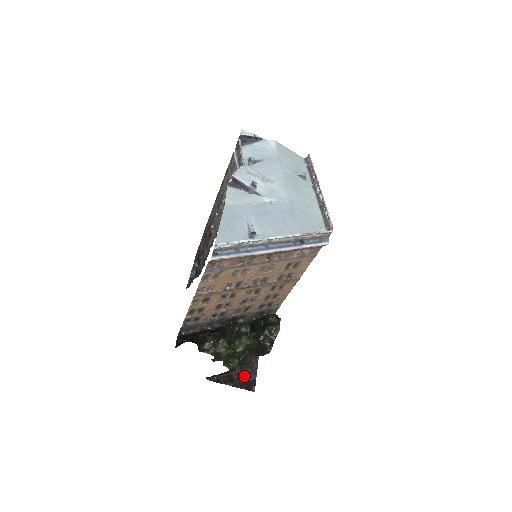
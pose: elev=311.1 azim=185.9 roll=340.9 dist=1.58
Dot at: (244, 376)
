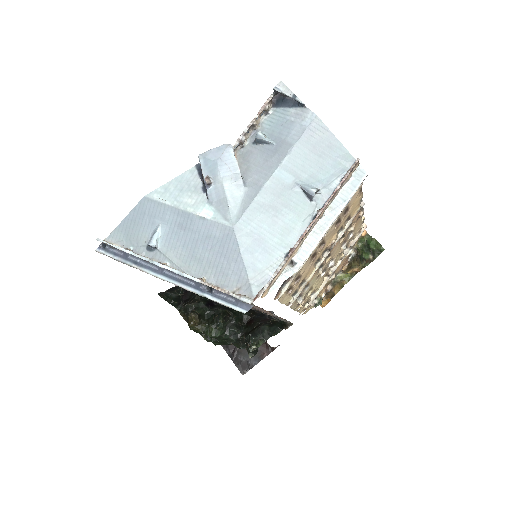
Dot at: (246, 354)
